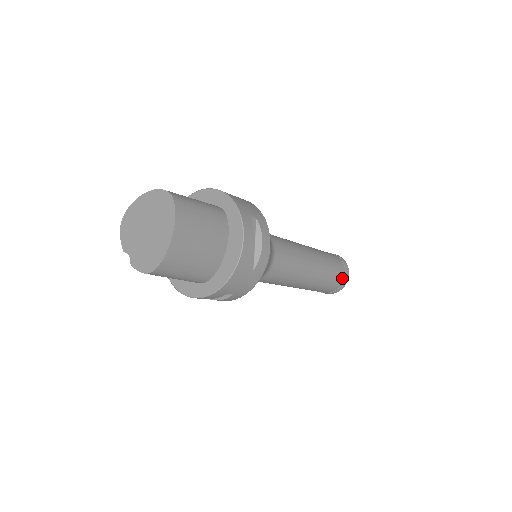
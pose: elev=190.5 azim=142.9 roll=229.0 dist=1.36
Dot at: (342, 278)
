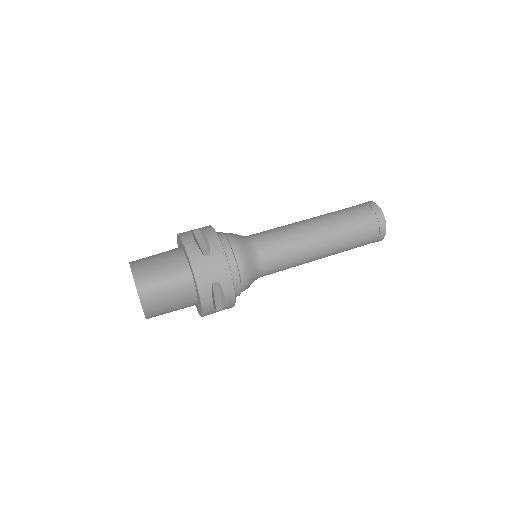
Dot at: (374, 240)
